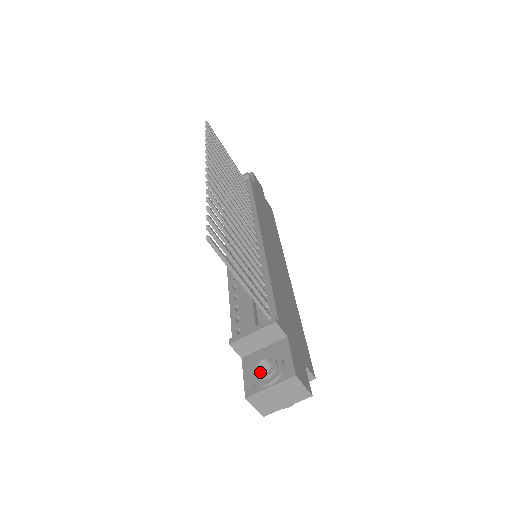
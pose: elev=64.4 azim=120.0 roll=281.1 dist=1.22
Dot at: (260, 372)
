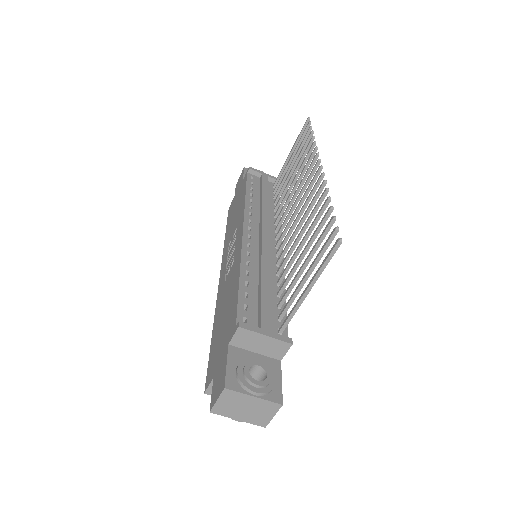
Dot at: occluded
